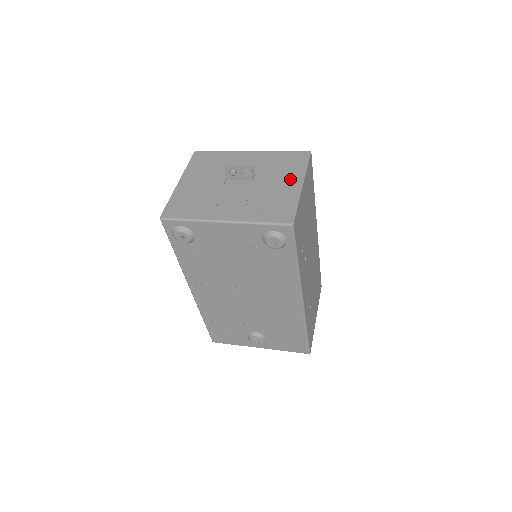
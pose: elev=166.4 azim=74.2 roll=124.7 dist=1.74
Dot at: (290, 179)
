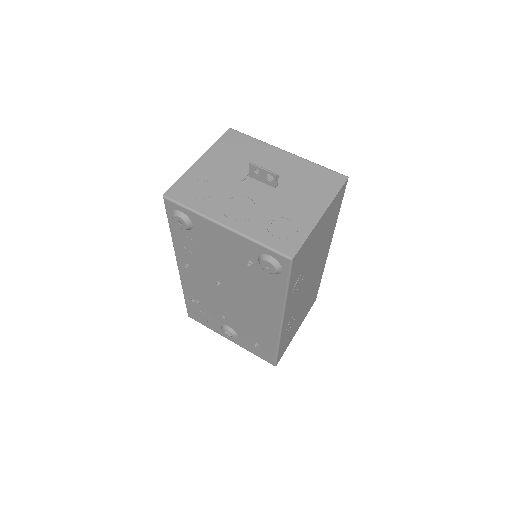
Dot at: (312, 203)
